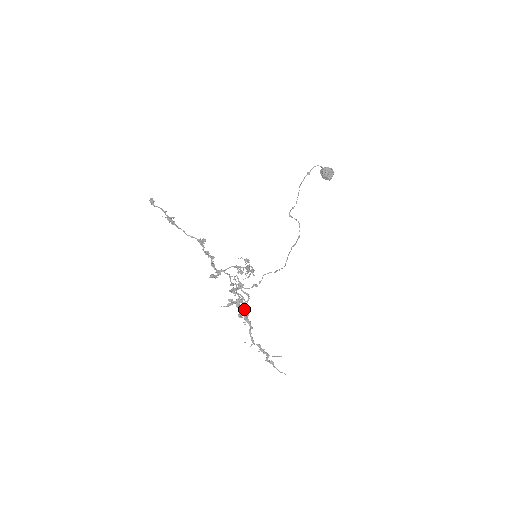
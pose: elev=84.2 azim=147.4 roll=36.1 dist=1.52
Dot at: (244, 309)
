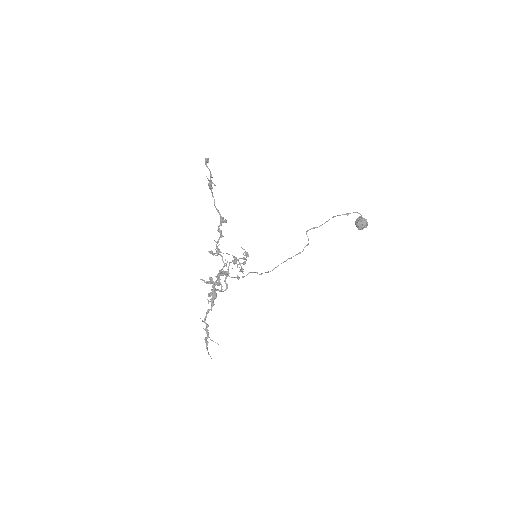
Dot at: occluded
